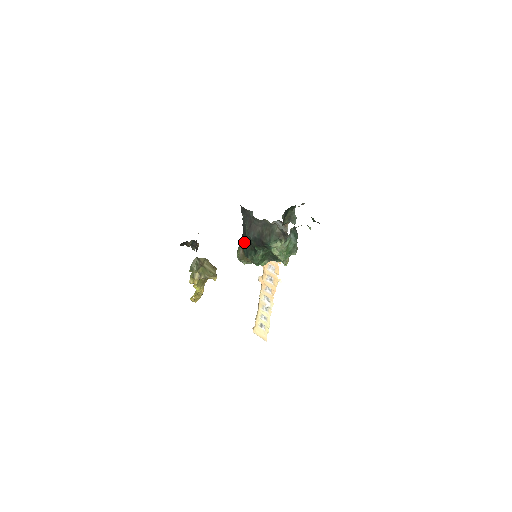
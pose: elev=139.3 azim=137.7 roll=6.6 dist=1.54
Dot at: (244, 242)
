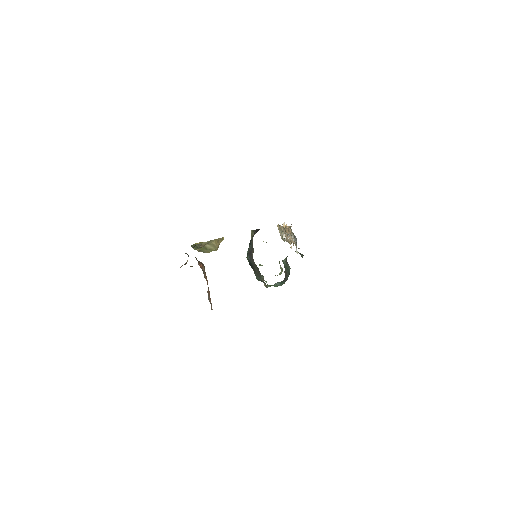
Dot at: occluded
